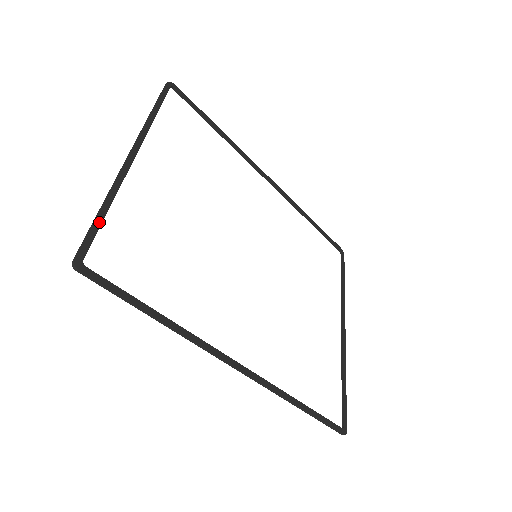
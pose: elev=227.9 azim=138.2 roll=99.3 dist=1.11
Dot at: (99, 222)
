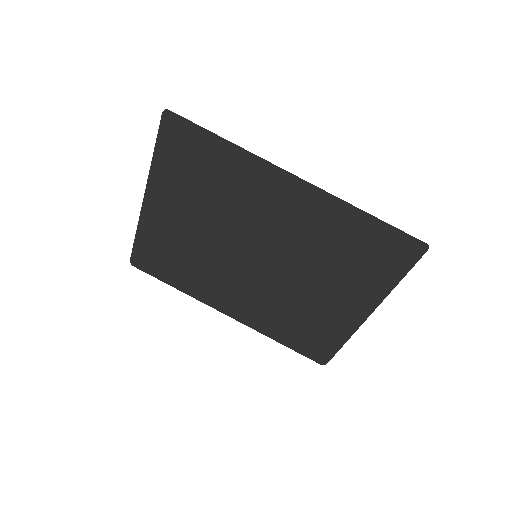
Dot at: (159, 143)
